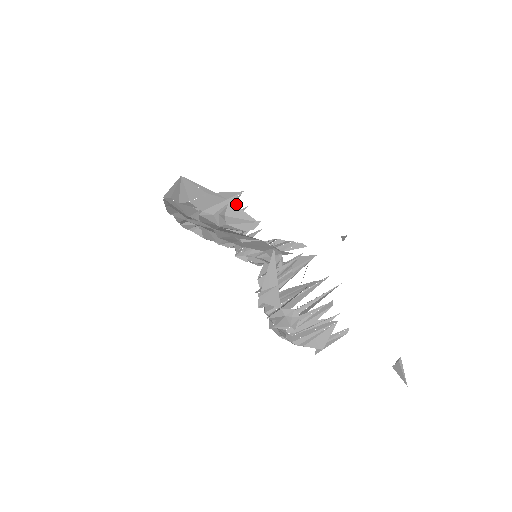
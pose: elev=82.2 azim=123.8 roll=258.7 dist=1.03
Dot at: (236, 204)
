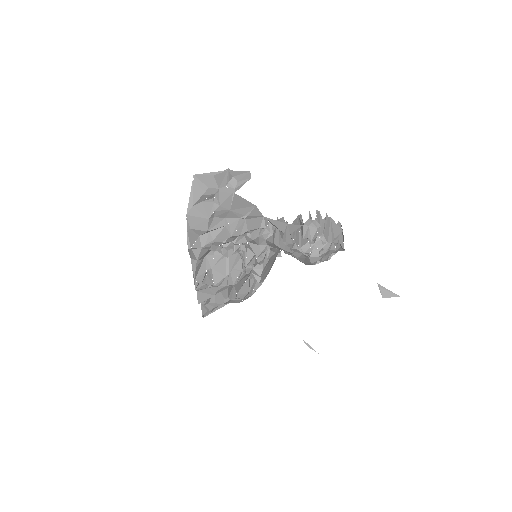
Dot at: occluded
